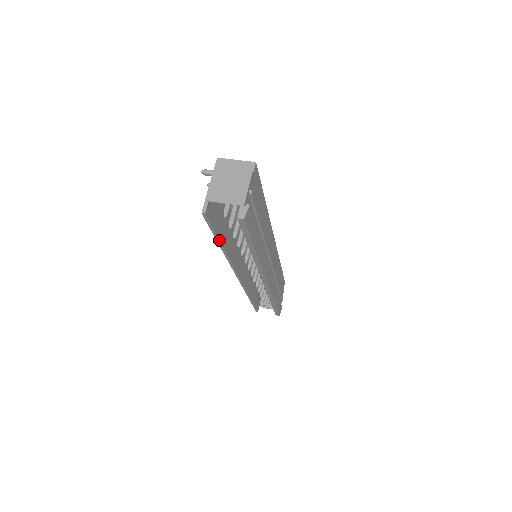
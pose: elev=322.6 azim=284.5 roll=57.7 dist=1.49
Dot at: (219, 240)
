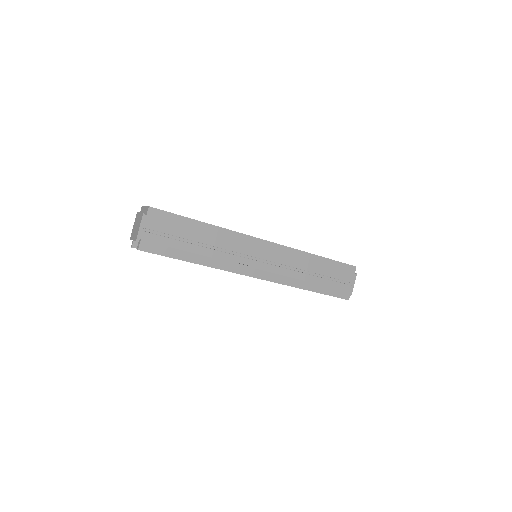
Dot at: occluded
